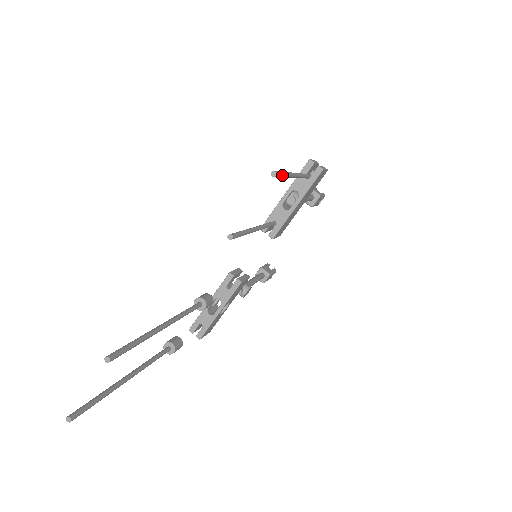
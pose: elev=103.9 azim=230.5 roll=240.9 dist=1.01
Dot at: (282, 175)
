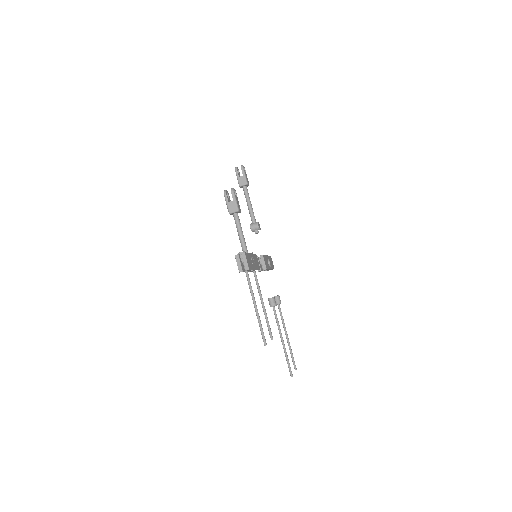
Dot at: occluded
